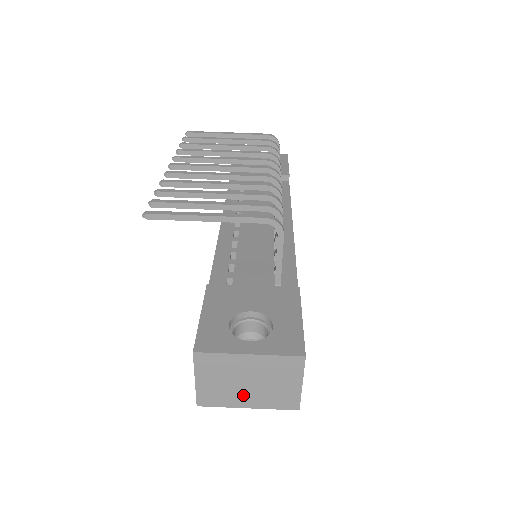
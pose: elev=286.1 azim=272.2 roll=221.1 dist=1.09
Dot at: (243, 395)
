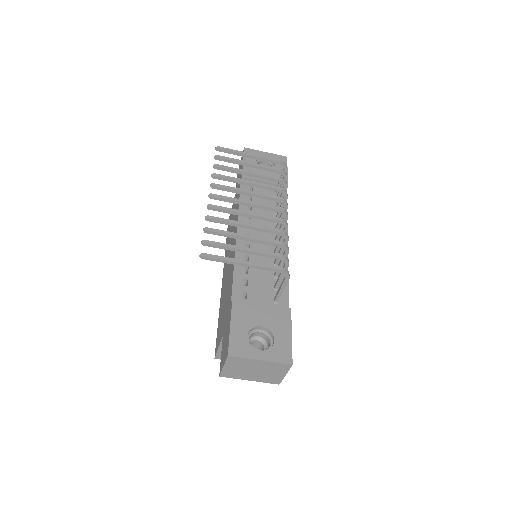
Dot at: (249, 375)
